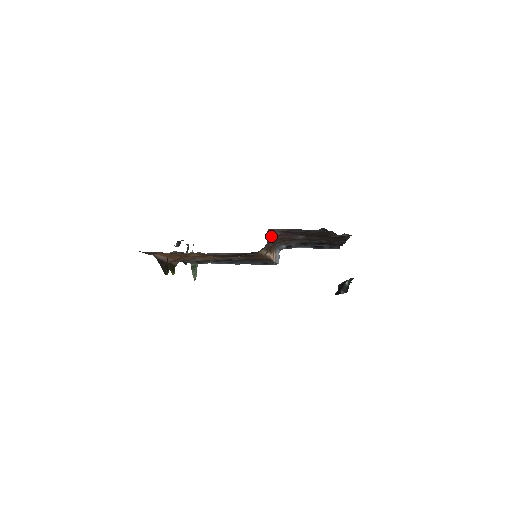
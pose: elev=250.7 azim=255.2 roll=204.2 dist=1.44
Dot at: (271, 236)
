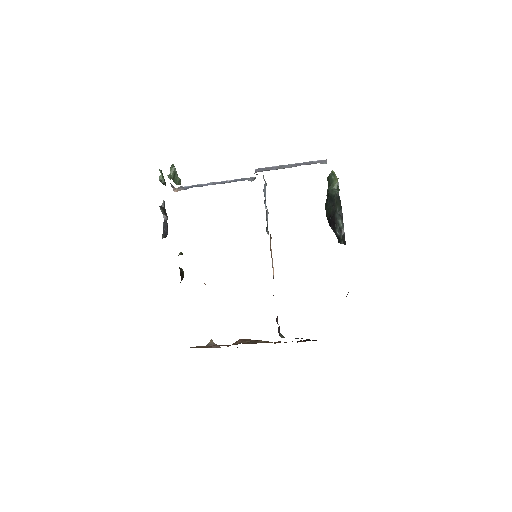
Dot at: occluded
